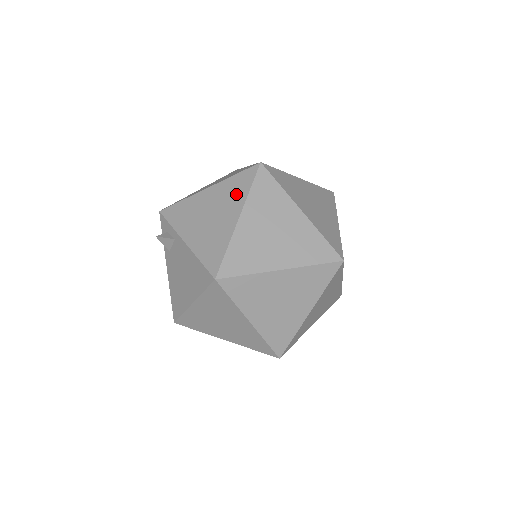
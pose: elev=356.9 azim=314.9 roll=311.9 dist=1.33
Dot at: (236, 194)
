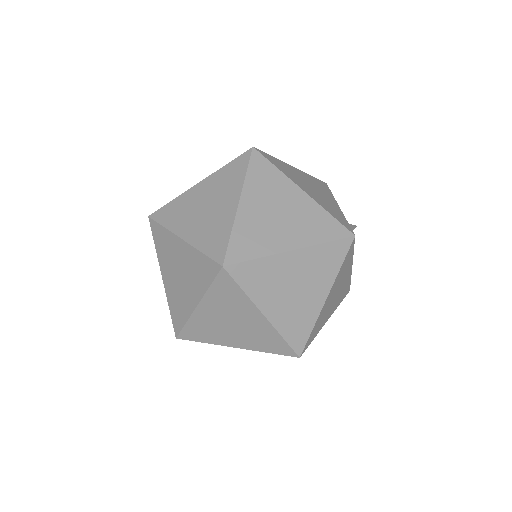
Dot at: occluded
